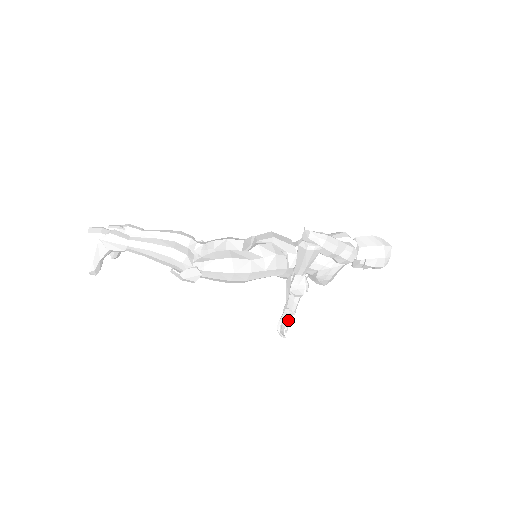
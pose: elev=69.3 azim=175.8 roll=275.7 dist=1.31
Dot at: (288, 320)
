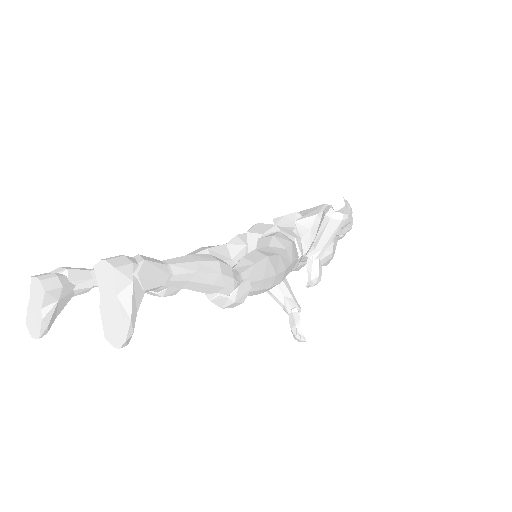
Dot at: occluded
